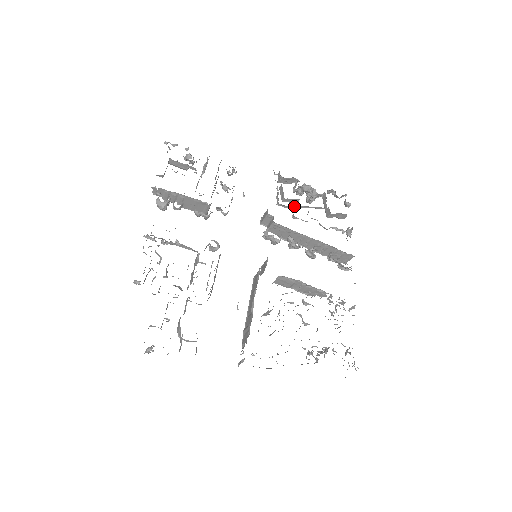
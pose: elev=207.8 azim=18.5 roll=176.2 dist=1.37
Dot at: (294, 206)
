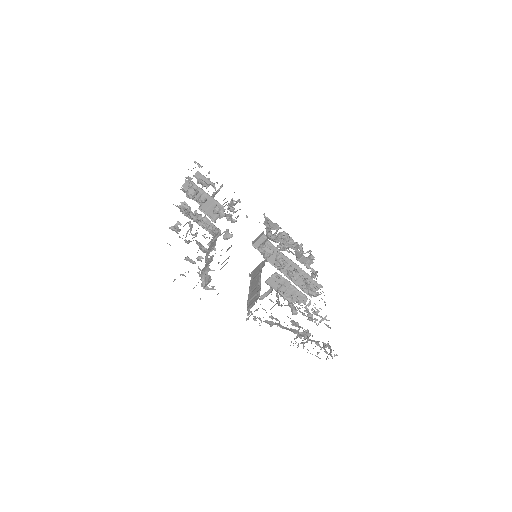
Dot at: (279, 240)
